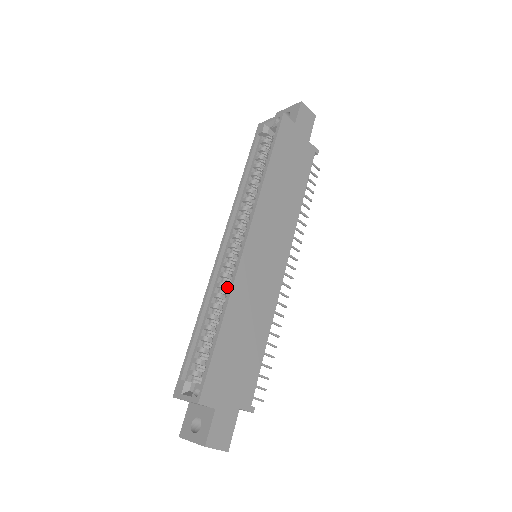
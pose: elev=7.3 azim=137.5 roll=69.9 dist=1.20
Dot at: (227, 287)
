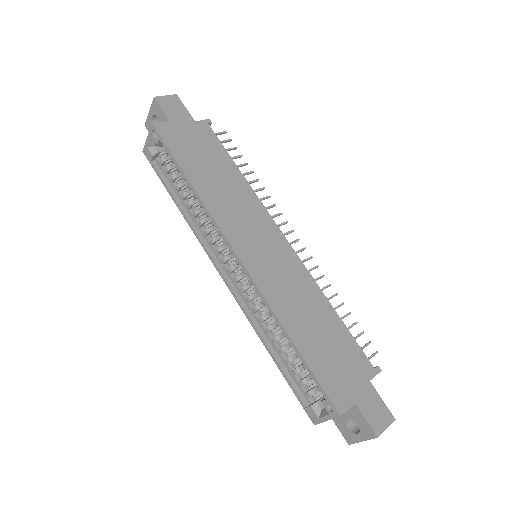
Dot at: (262, 305)
